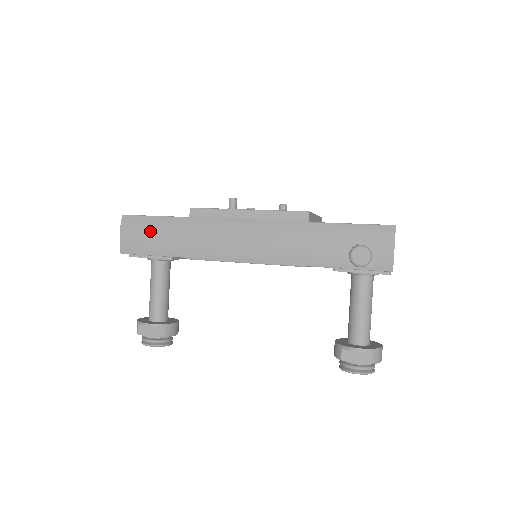
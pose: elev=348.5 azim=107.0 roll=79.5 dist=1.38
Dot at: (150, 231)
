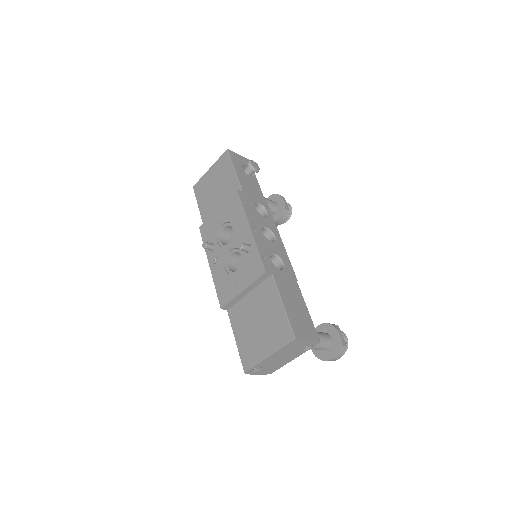
Dot at: occluded
